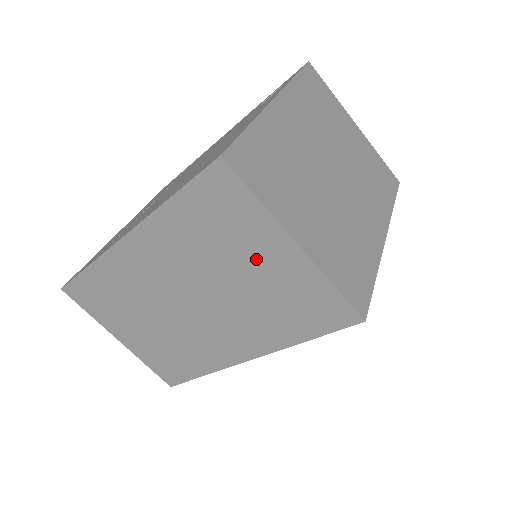
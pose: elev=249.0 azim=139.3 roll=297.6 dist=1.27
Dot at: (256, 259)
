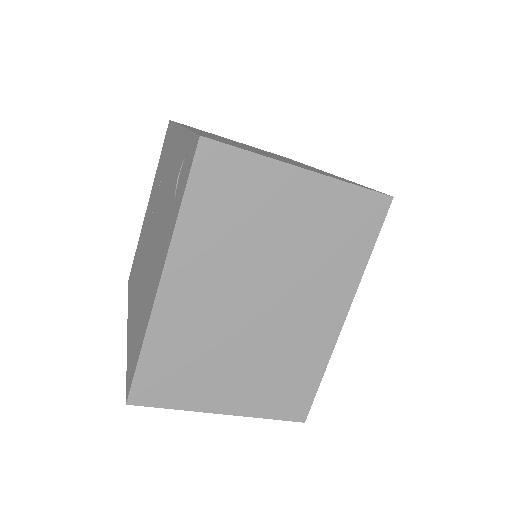
Dot at: occluded
